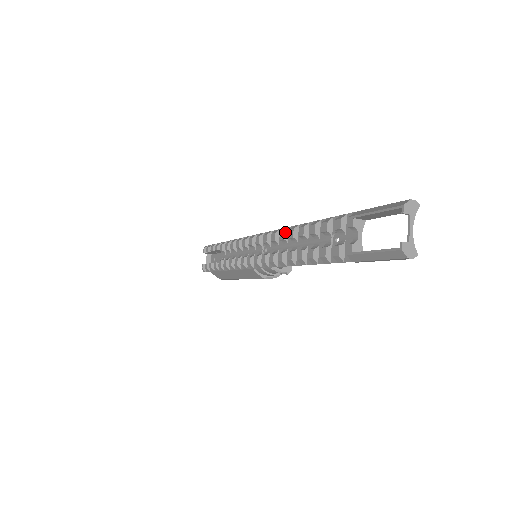
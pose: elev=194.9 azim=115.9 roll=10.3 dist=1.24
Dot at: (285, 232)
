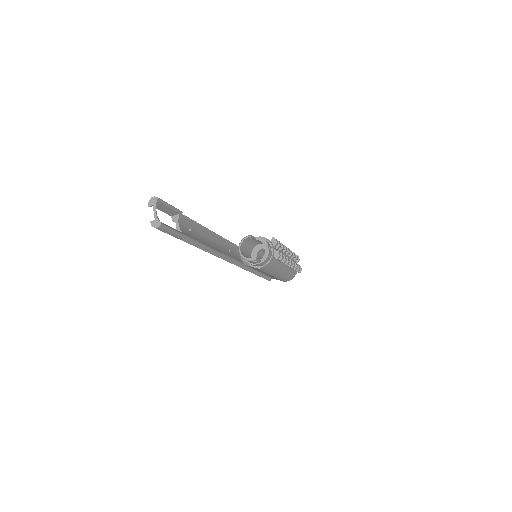
Dot at: occluded
